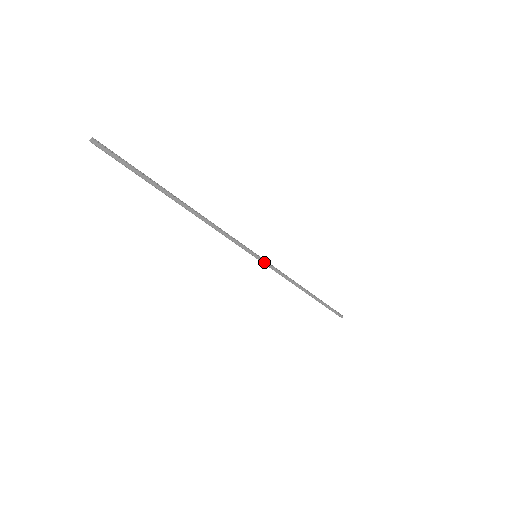
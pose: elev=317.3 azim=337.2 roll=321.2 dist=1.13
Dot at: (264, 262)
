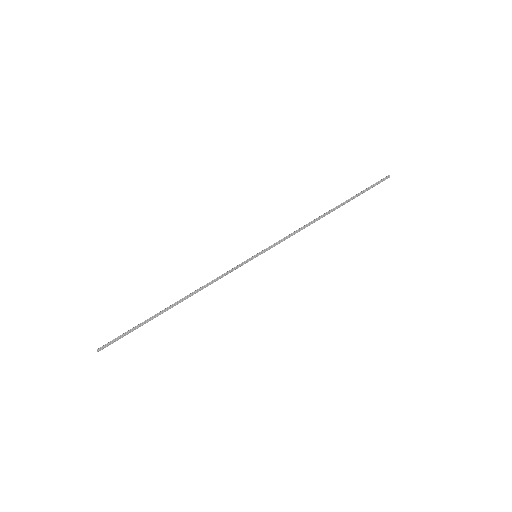
Dot at: occluded
